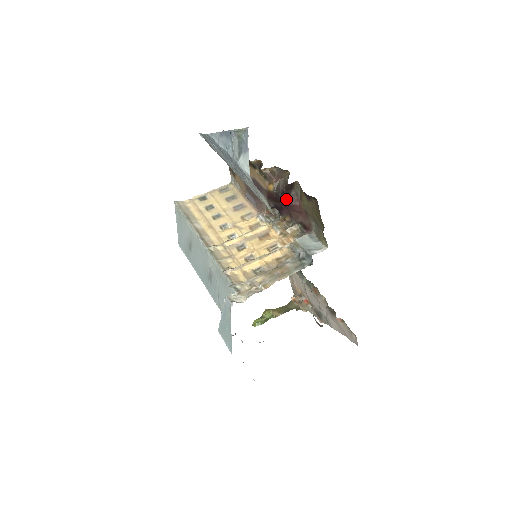
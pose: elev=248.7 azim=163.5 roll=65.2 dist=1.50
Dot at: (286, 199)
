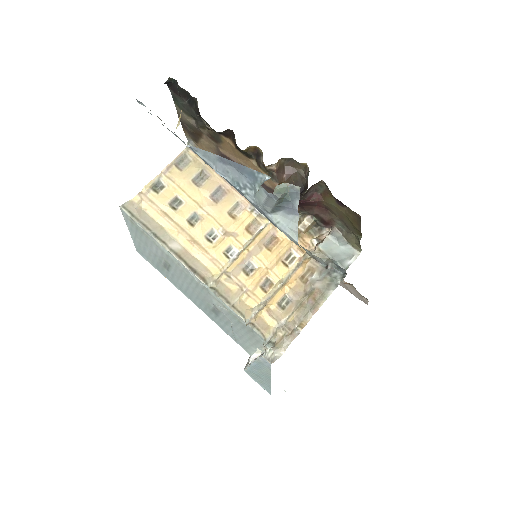
Dot at: (302, 198)
